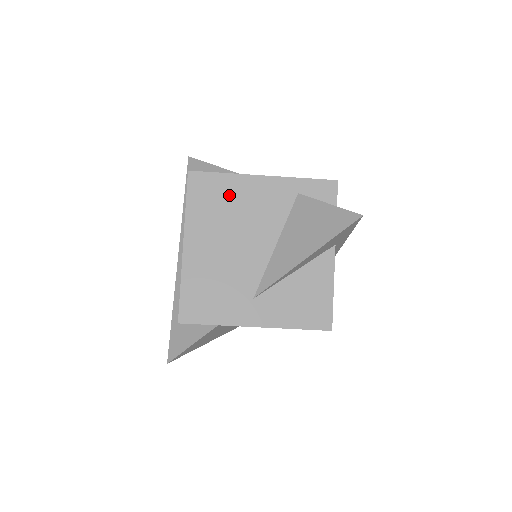
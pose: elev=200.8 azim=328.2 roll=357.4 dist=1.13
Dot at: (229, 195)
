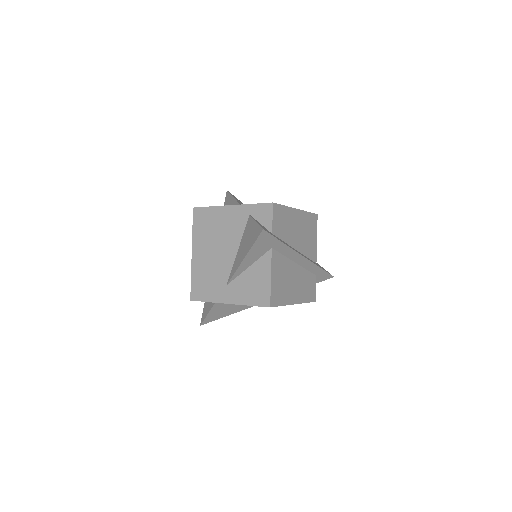
Dot at: (213, 220)
